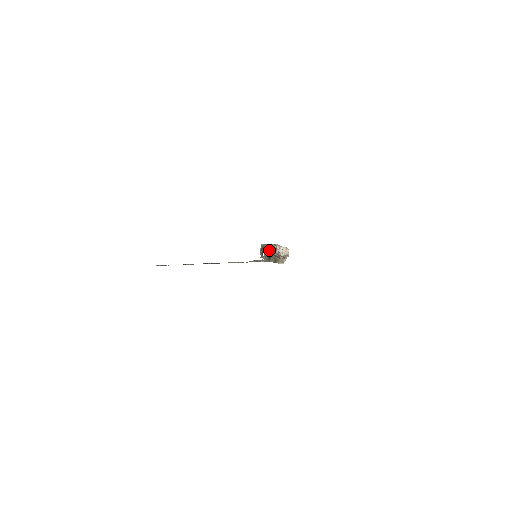
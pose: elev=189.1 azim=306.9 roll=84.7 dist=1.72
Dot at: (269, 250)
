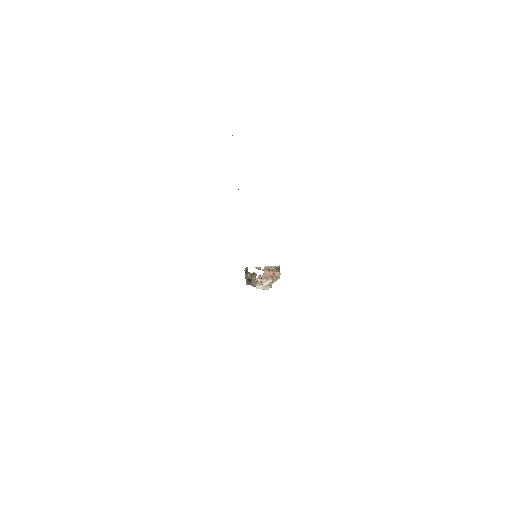
Dot at: (254, 275)
